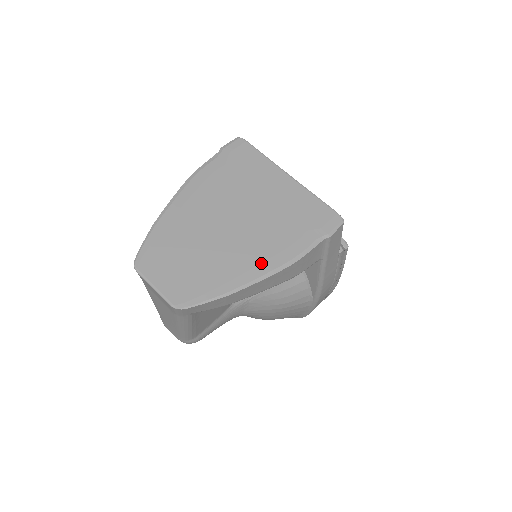
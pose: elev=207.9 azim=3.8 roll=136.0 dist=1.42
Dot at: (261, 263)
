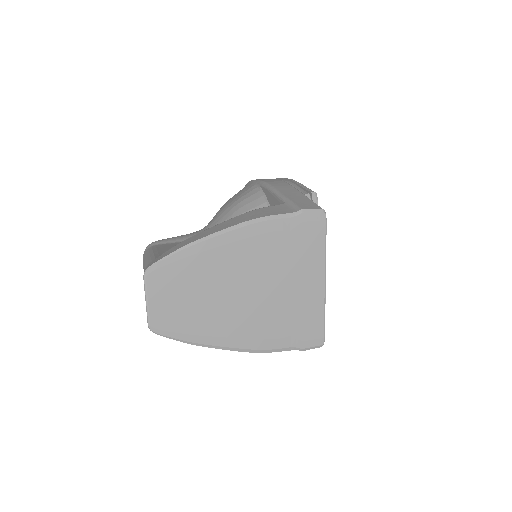
Dot at: (238, 338)
